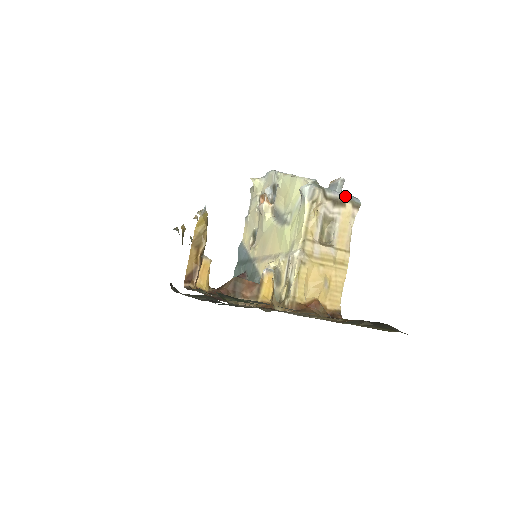
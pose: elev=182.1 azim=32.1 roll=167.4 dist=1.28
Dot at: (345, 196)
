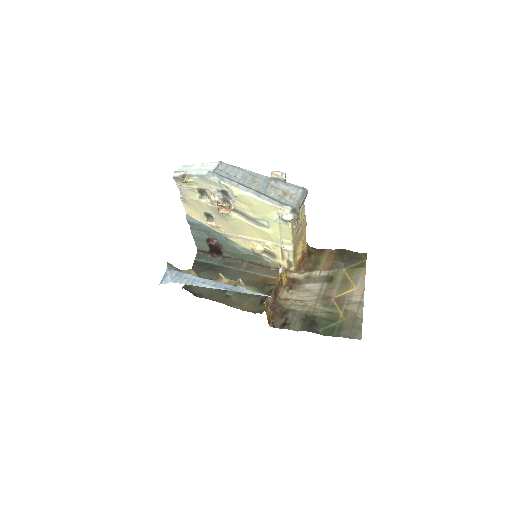
Dot at: (304, 199)
